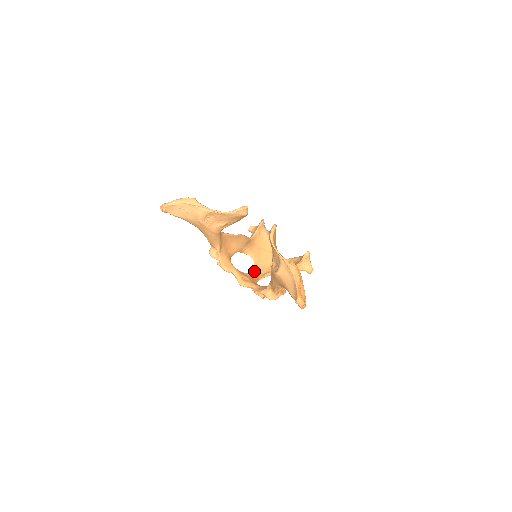
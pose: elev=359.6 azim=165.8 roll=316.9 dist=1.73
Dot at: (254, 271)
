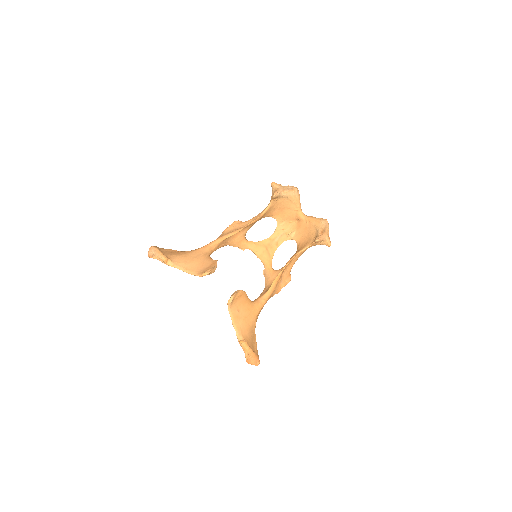
Dot at: (277, 231)
